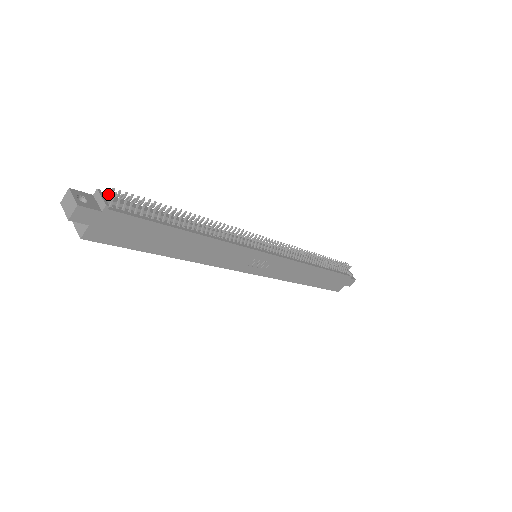
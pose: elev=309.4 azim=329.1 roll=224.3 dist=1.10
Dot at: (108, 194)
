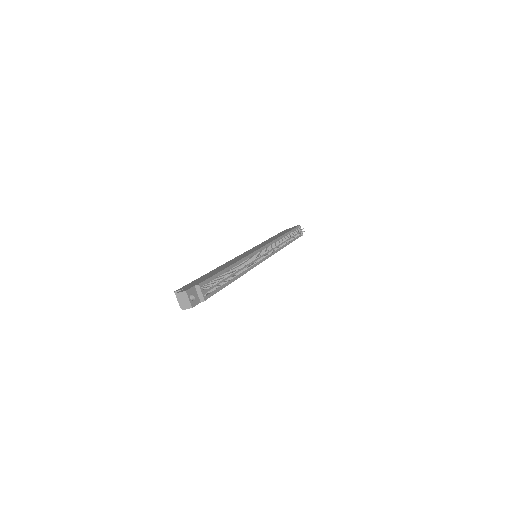
Dot at: (205, 288)
